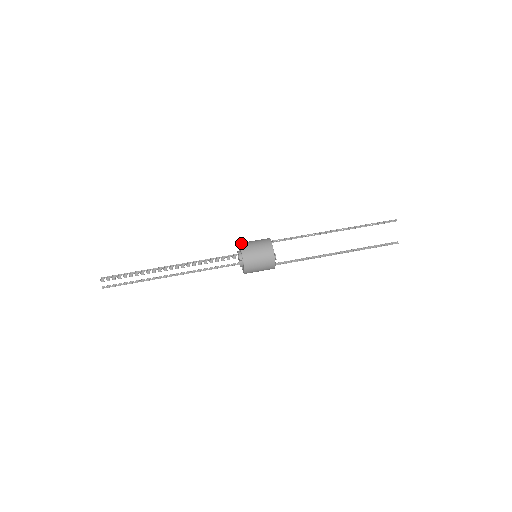
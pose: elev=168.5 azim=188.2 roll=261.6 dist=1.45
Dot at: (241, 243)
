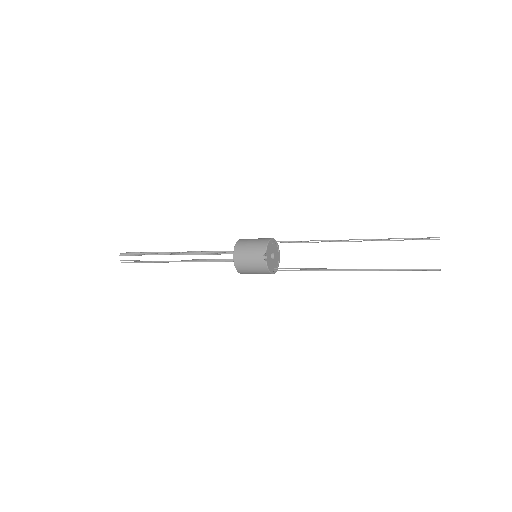
Dot at: occluded
